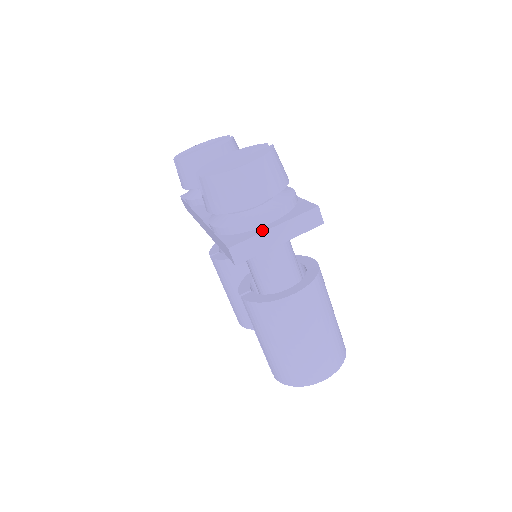
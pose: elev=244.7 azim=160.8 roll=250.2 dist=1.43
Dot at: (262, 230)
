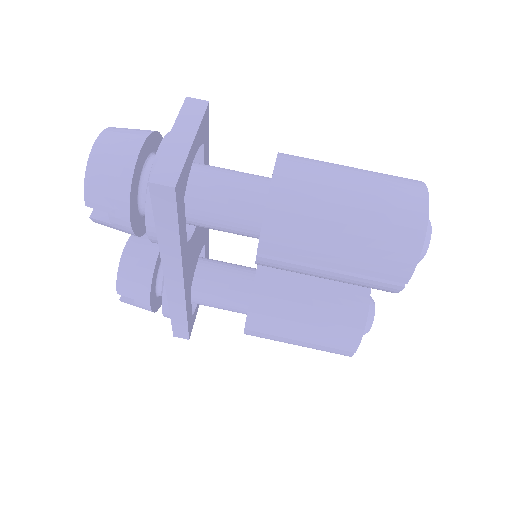
Dot at: (164, 150)
